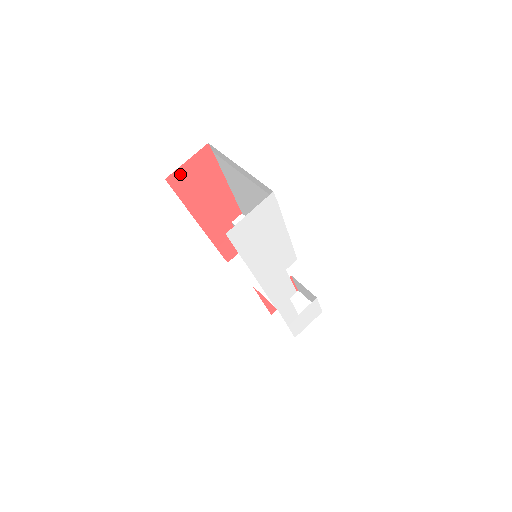
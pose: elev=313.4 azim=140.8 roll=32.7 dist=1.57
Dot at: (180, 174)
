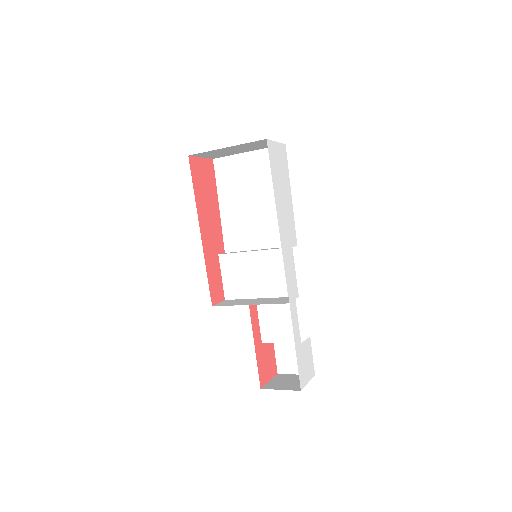
Dot at: (196, 163)
